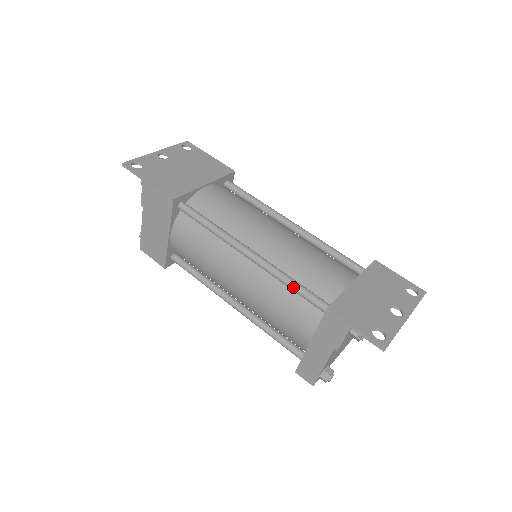
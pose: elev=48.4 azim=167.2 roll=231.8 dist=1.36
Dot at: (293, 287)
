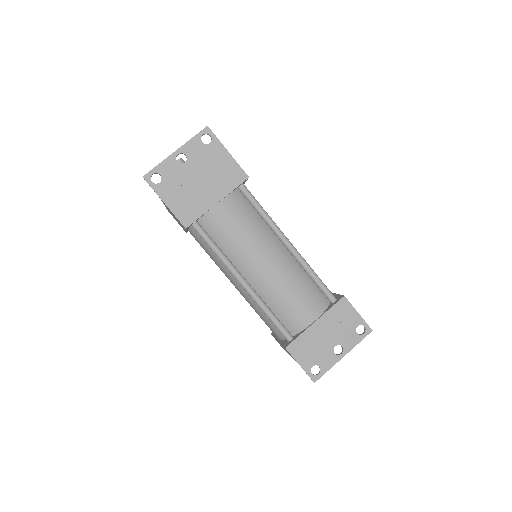
Dot at: (269, 319)
